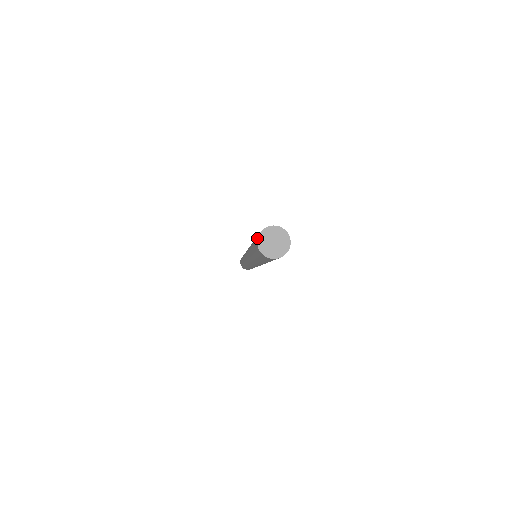
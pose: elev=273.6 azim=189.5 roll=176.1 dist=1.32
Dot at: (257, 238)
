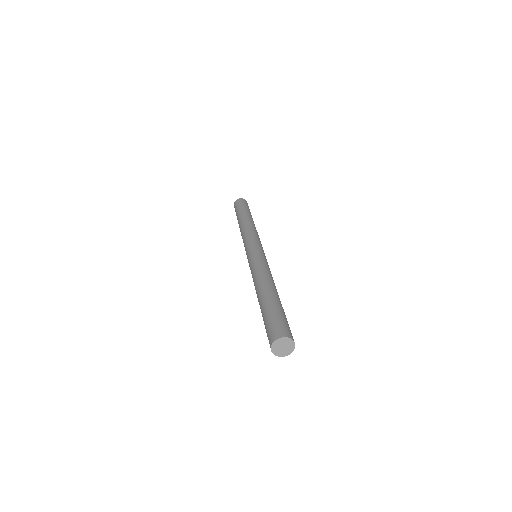
Dot at: (280, 336)
